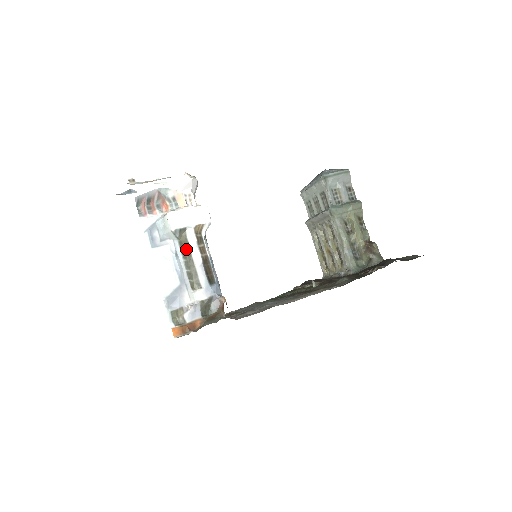
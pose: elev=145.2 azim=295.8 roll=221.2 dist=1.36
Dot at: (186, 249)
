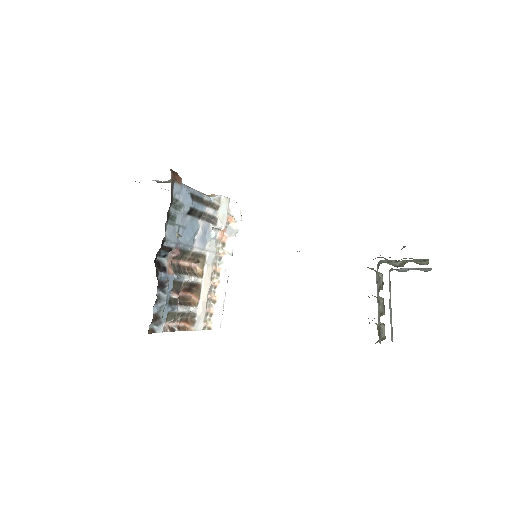
Dot at: occluded
